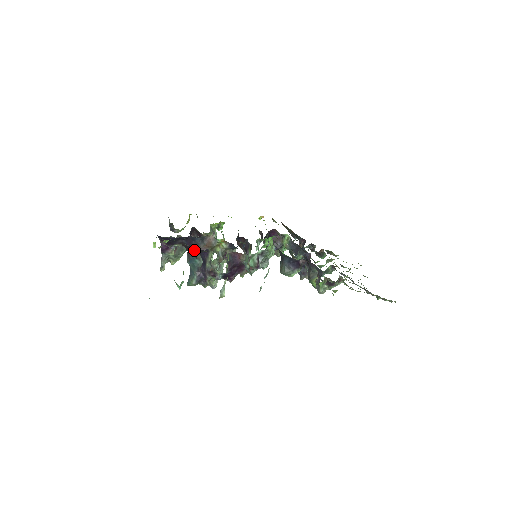
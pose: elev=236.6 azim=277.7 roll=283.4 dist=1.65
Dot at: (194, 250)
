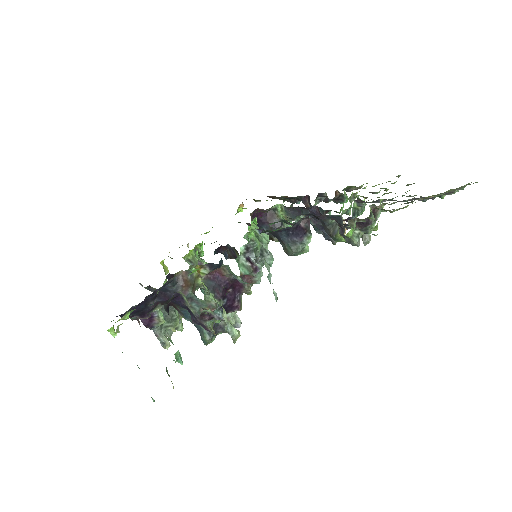
Dot at: occluded
